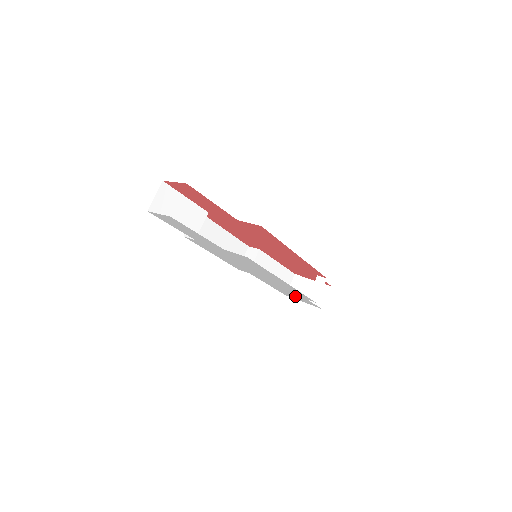
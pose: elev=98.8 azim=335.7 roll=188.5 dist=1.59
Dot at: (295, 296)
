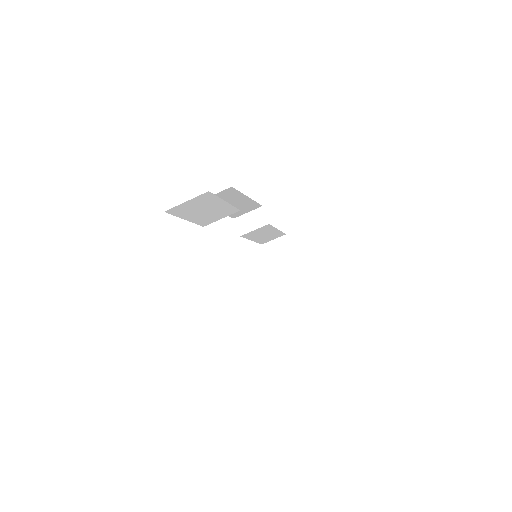
Dot at: occluded
